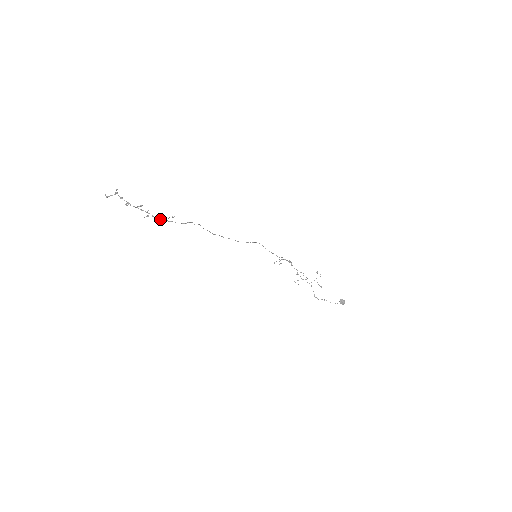
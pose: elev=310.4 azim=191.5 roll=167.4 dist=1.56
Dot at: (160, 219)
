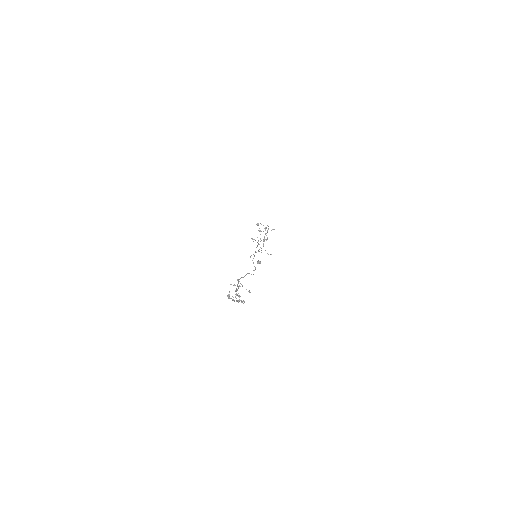
Dot at: (239, 281)
